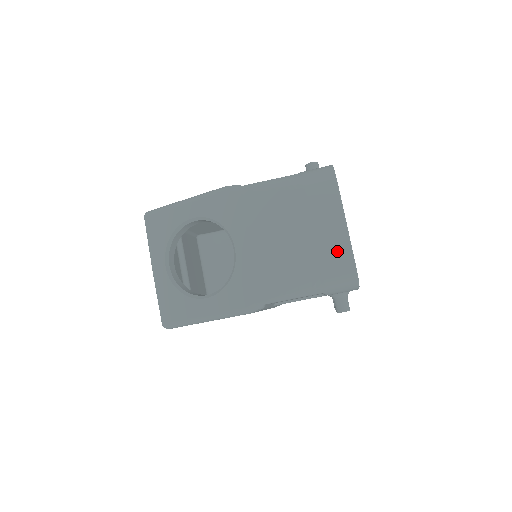
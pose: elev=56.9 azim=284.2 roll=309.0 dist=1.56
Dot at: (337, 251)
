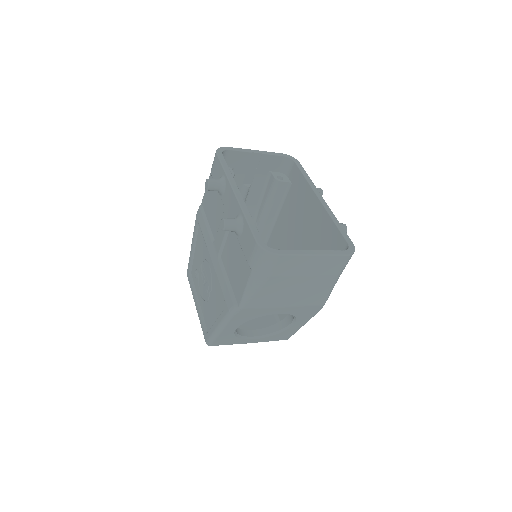
Dot at: (328, 265)
